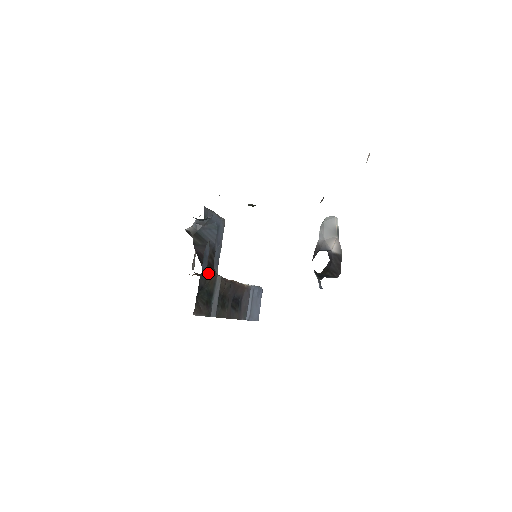
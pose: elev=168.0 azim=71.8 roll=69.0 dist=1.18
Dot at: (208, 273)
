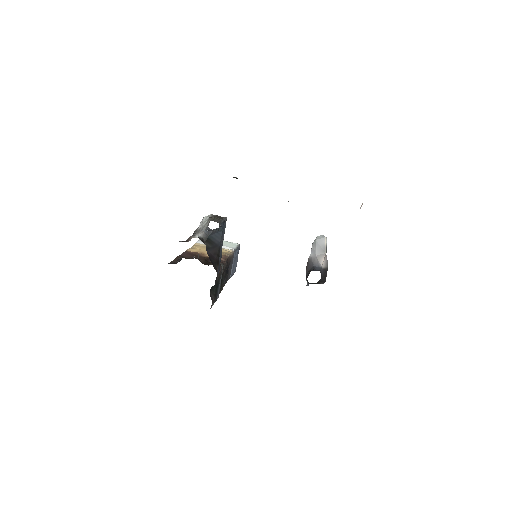
Dot at: (217, 270)
